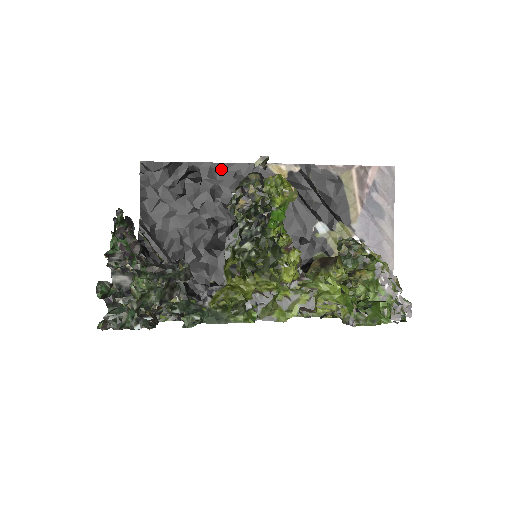
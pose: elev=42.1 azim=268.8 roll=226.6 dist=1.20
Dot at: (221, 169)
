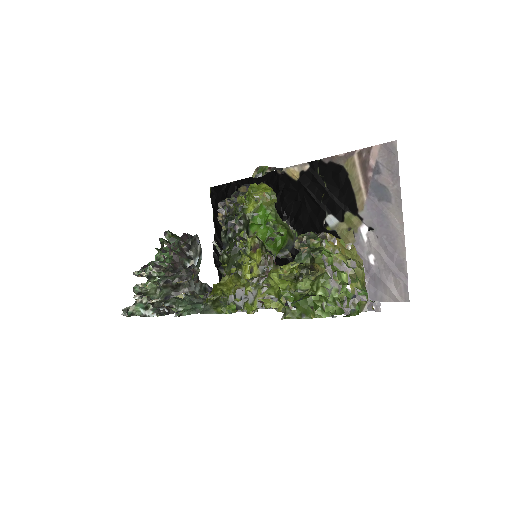
Dot at: (255, 181)
